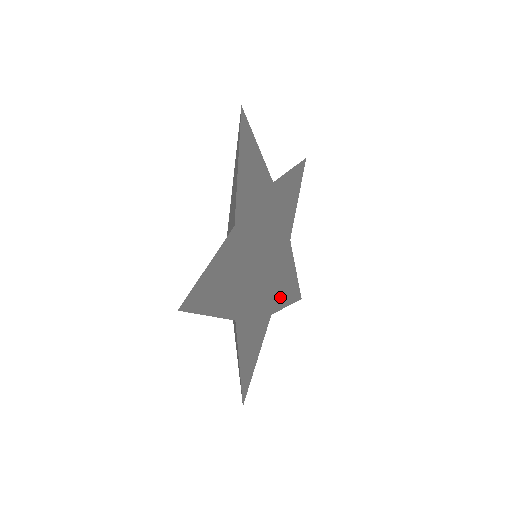
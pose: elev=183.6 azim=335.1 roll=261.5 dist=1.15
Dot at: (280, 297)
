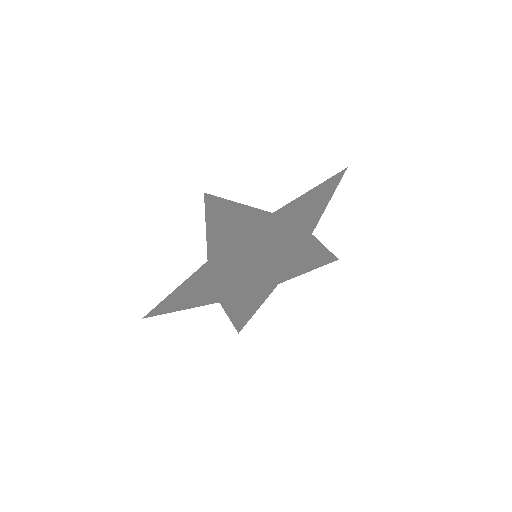
Dot at: (234, 304)
